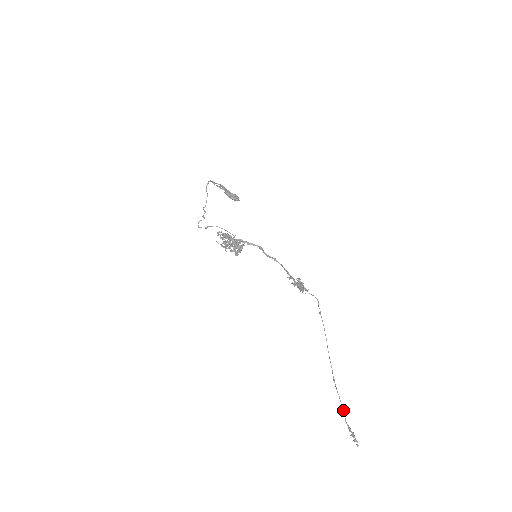
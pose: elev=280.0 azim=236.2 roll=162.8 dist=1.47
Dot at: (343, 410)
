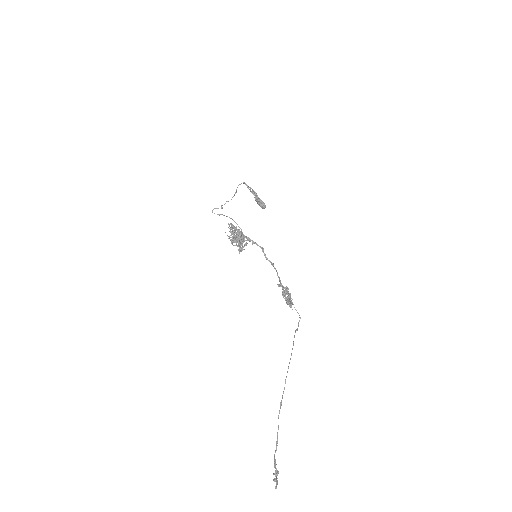
Dot at: (277, 440)
